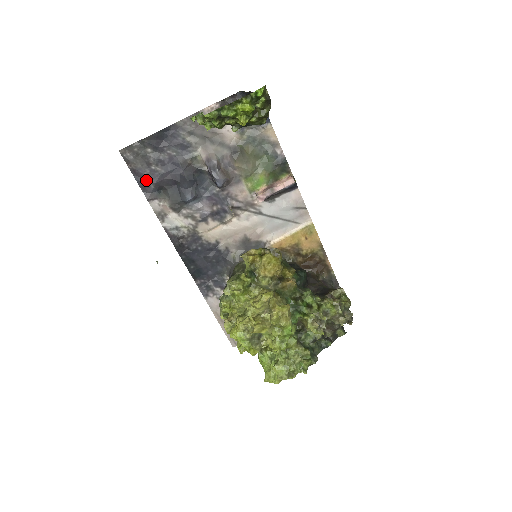
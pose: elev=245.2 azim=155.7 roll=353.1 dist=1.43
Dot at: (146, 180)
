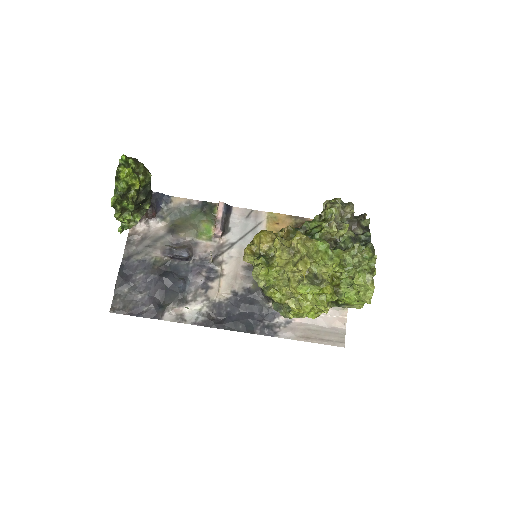
Dot at: (145, 309)
